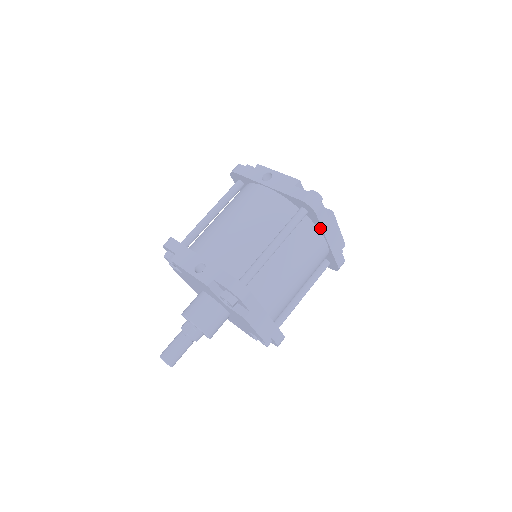
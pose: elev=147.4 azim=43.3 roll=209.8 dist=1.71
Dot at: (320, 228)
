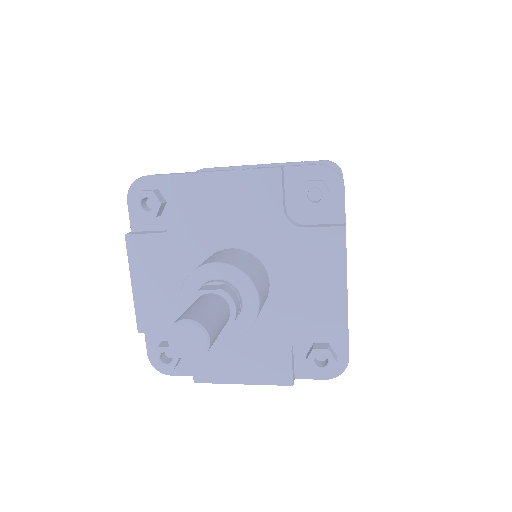
Dot at: occluded
